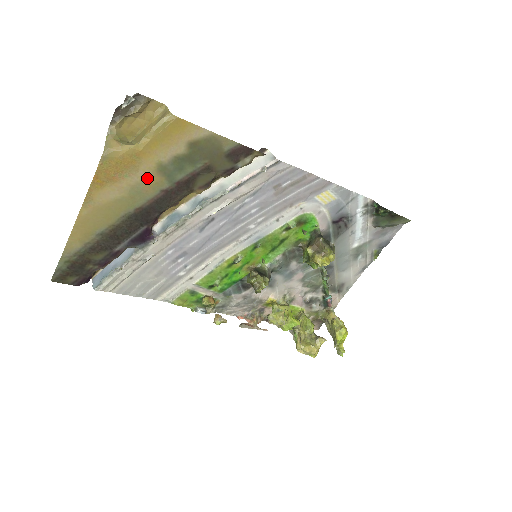
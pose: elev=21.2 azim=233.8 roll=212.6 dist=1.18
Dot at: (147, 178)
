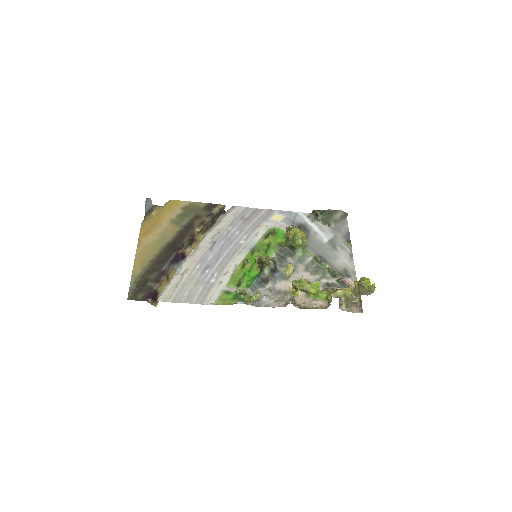
Dot at: (167, 228)
